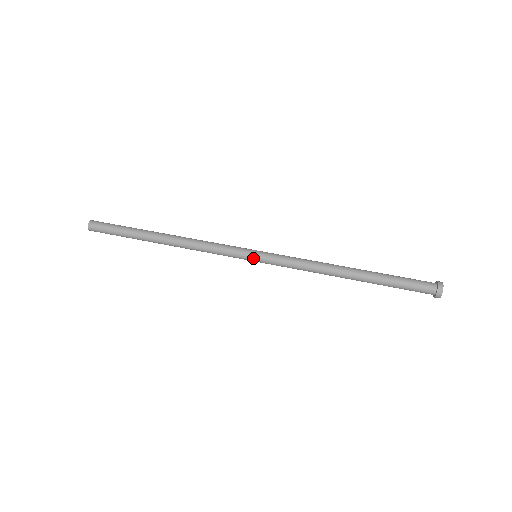
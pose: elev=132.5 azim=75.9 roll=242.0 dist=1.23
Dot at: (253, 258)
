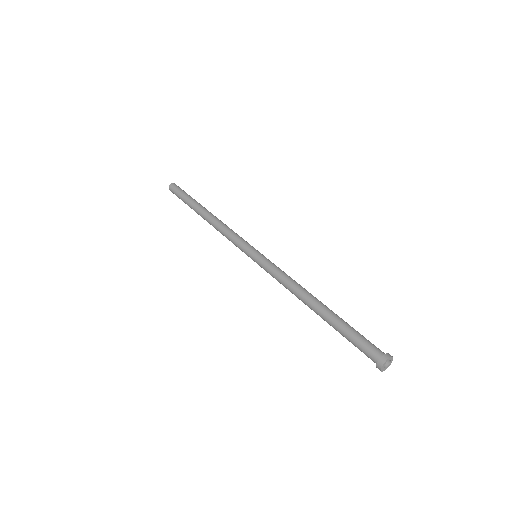
Dot at: (254, 252)
